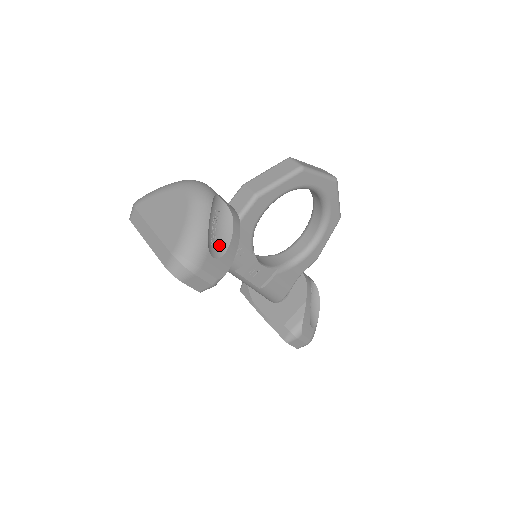
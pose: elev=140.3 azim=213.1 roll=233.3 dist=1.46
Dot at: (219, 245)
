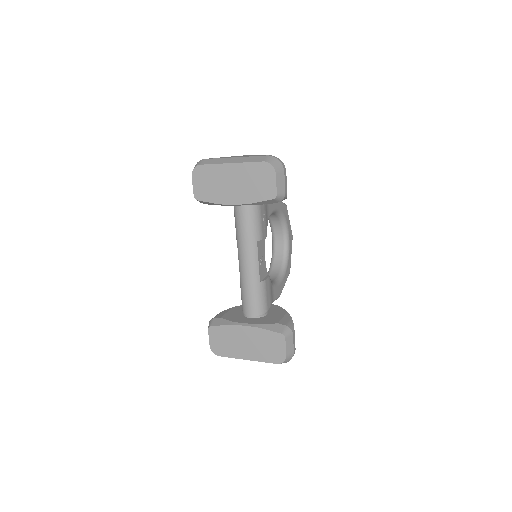
Dot at: occluded
